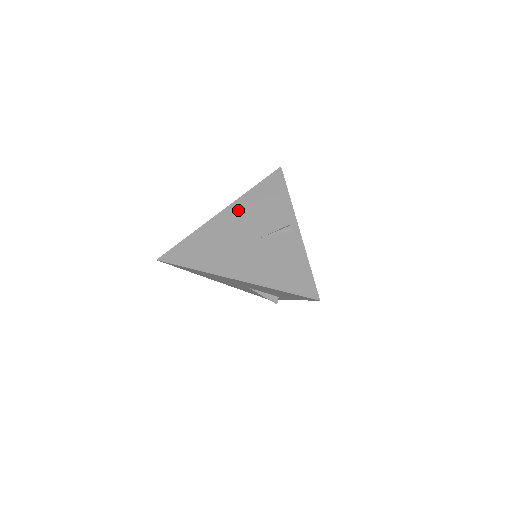
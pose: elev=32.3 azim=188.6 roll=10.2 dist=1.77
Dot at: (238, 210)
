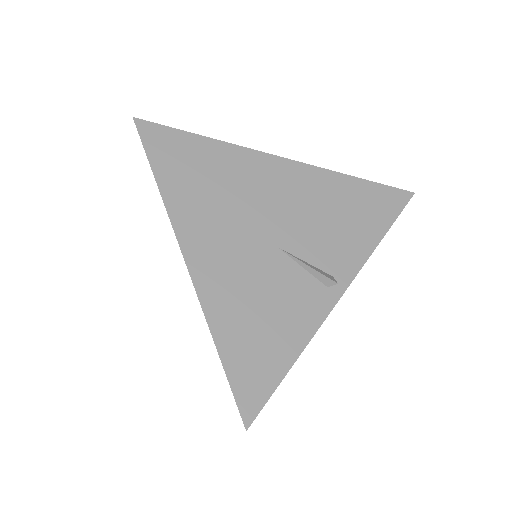
Dot at: (302, 181)
